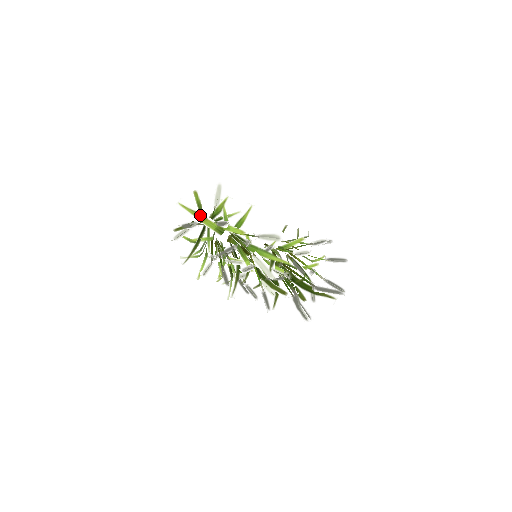
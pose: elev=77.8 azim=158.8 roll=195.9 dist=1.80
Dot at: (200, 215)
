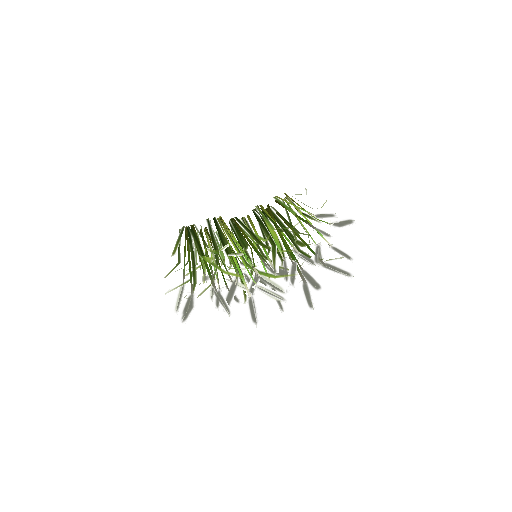
Dot at: (190, 279)
